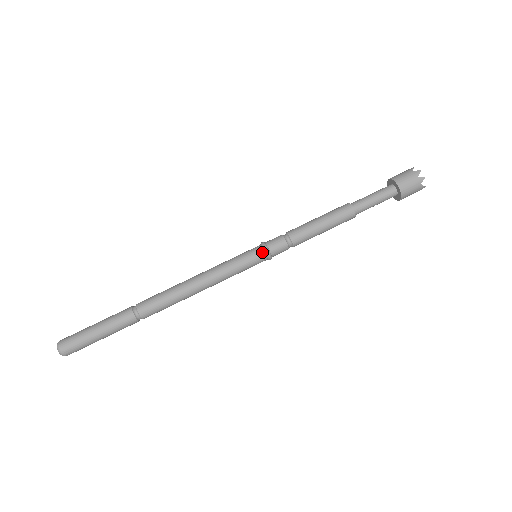
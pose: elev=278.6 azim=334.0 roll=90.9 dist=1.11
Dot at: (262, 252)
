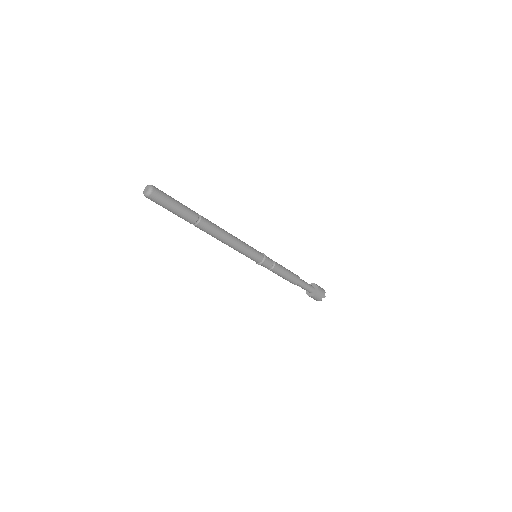
Dot at: (263, 257)
